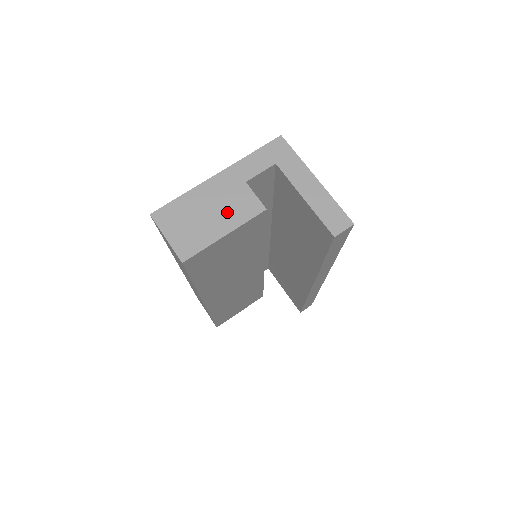
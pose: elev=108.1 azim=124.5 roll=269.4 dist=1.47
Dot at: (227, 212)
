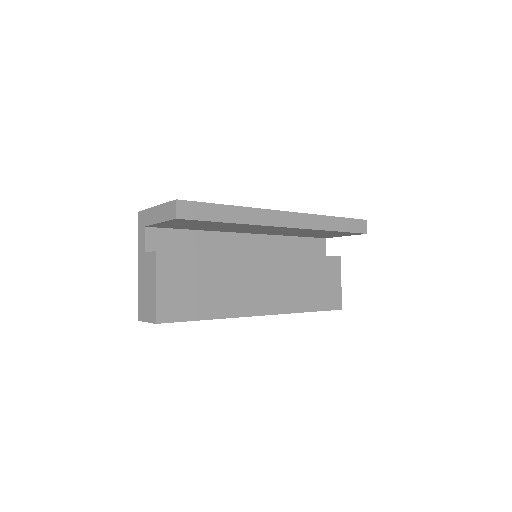
Dot at: (149, 276)
